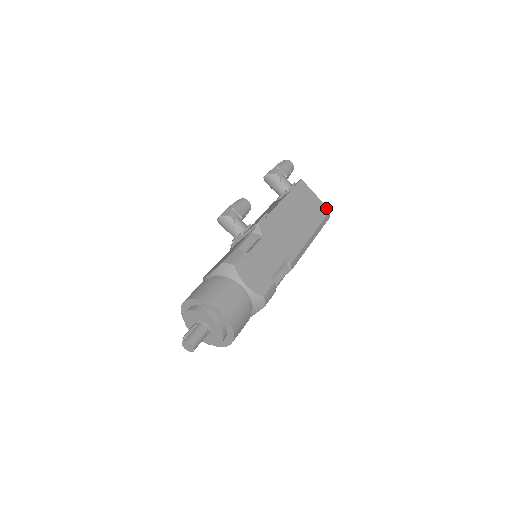
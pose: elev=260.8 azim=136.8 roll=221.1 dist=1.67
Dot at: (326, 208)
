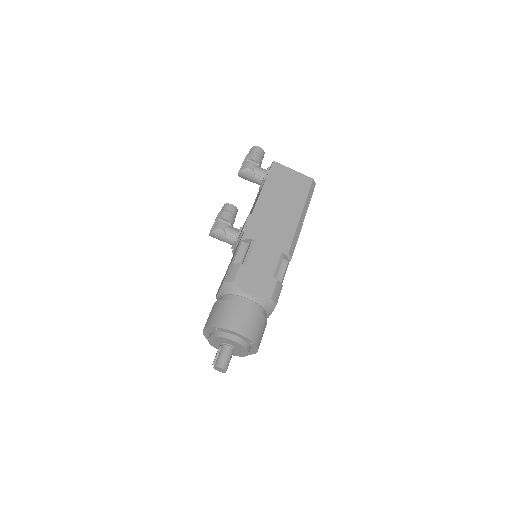
Dot at: (308, 178)
